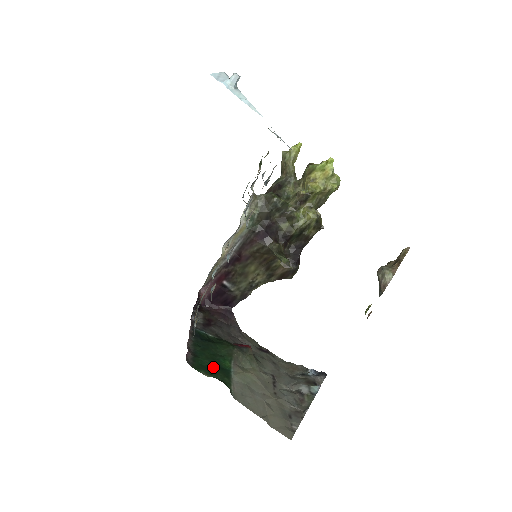
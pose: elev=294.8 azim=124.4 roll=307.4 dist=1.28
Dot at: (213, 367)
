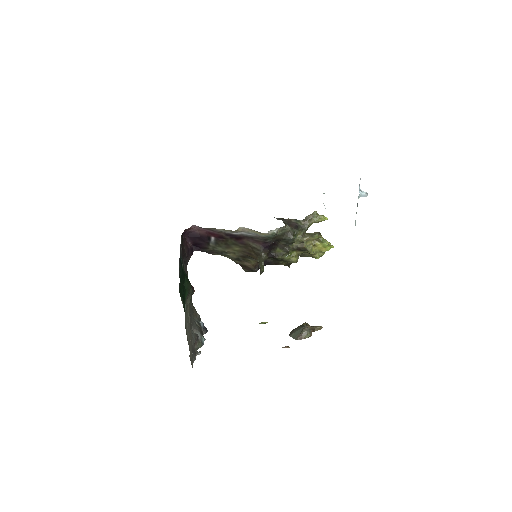
Dot at: (183, 296)
